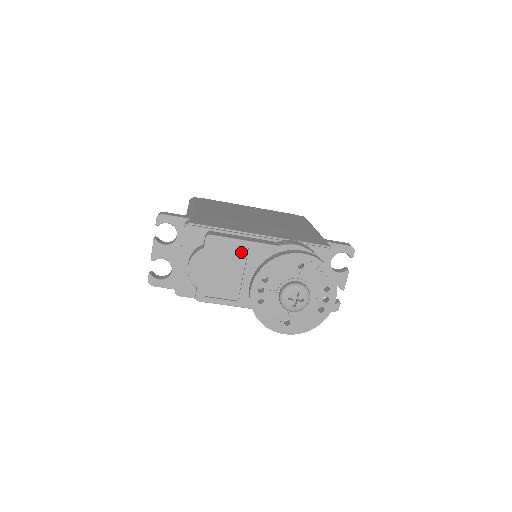
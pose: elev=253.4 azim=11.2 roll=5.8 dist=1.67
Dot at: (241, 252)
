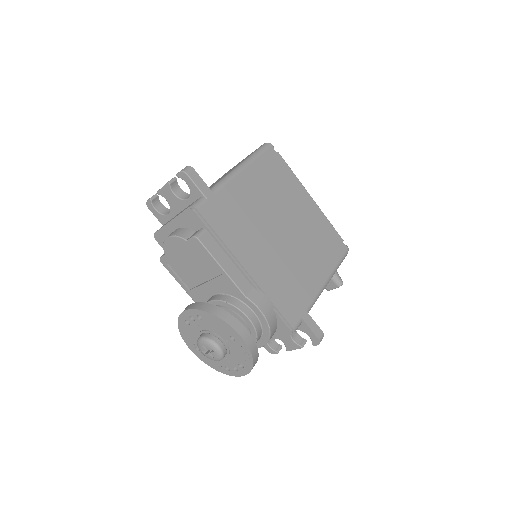
Dot at: (214, 270)
